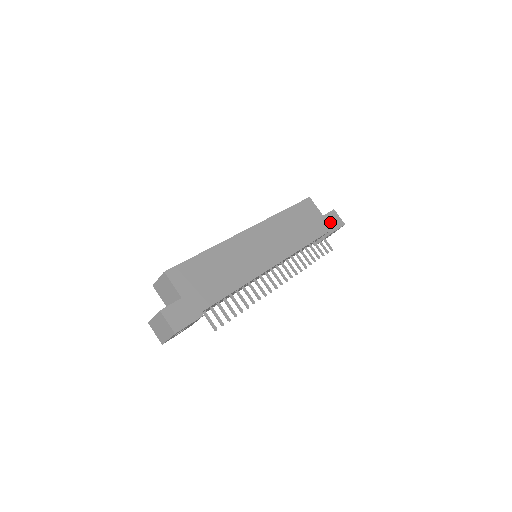
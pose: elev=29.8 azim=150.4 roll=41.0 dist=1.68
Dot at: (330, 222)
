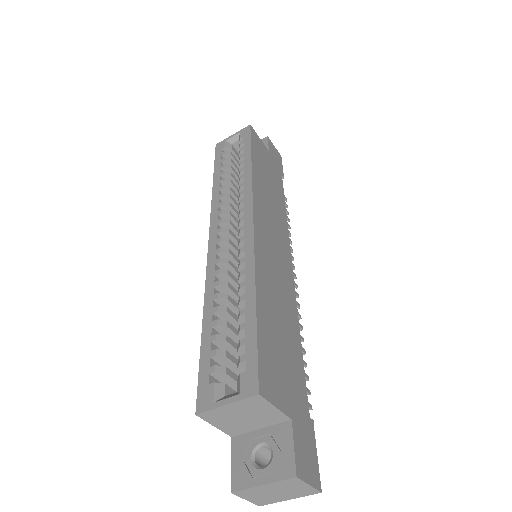
Dot at: (276, 159)
